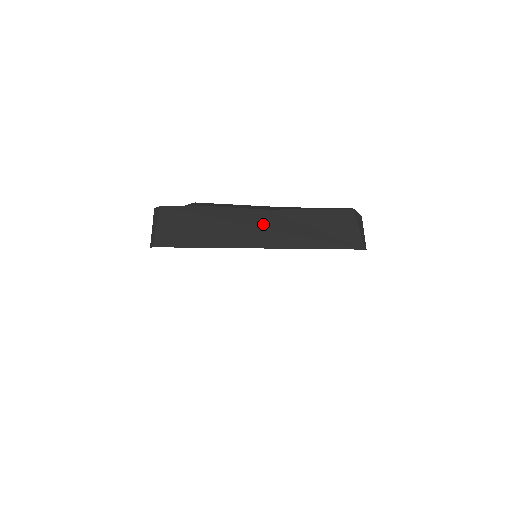
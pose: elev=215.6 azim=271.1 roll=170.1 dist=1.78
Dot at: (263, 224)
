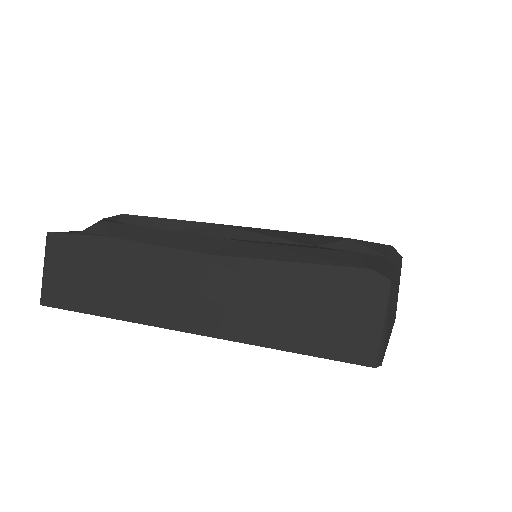
Dot at: (195, 284)
